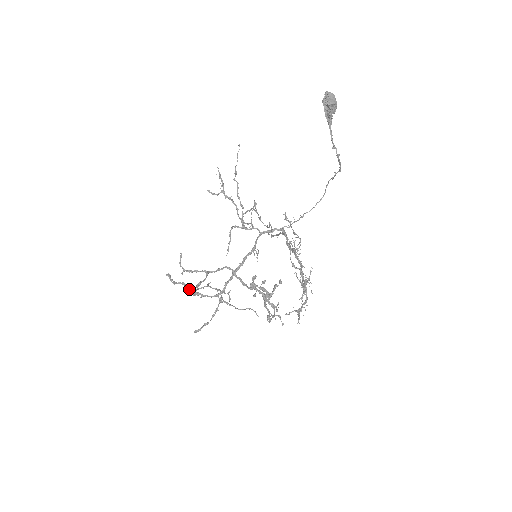
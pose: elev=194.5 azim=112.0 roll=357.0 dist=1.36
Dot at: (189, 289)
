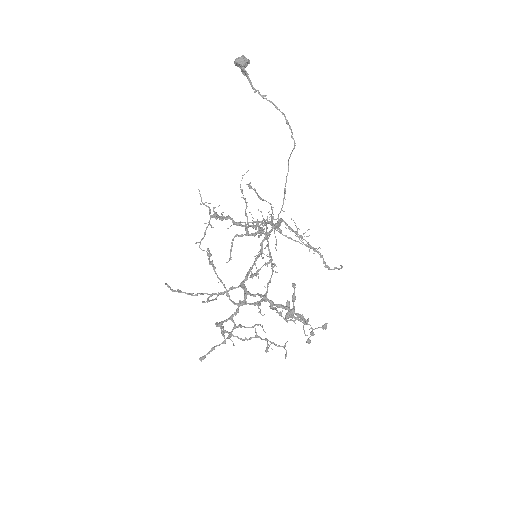
Dot at: (215, 323)
